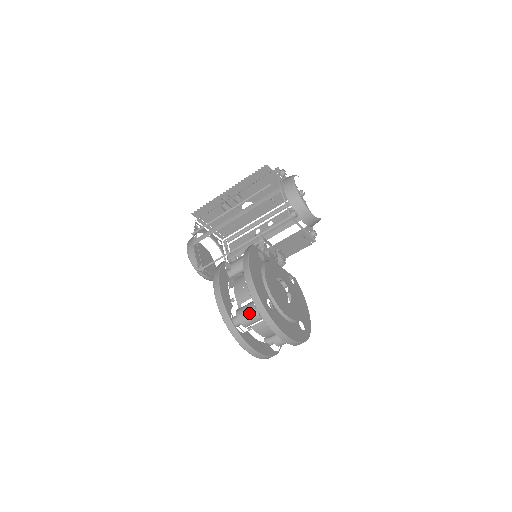
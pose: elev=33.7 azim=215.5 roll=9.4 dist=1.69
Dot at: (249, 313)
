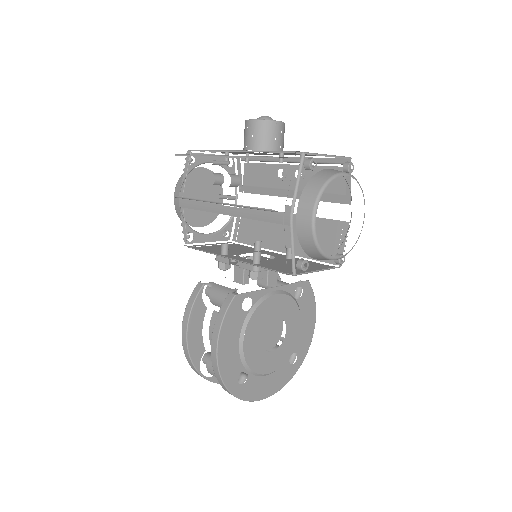
Dot at: occluded
